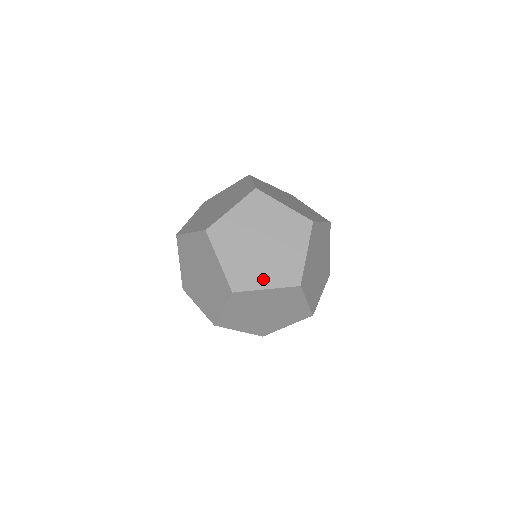
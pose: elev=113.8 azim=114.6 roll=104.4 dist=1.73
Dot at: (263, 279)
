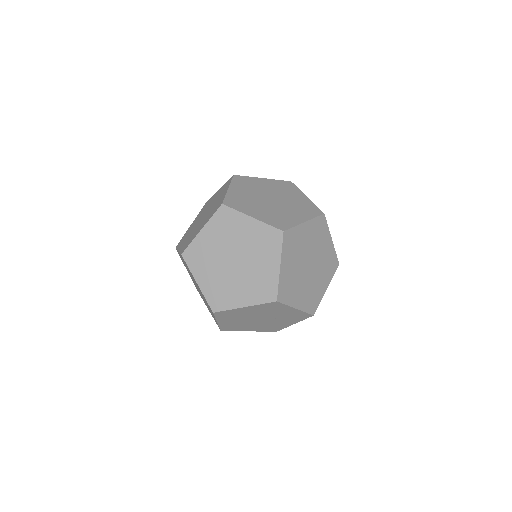
Dot at: (249, 329)
